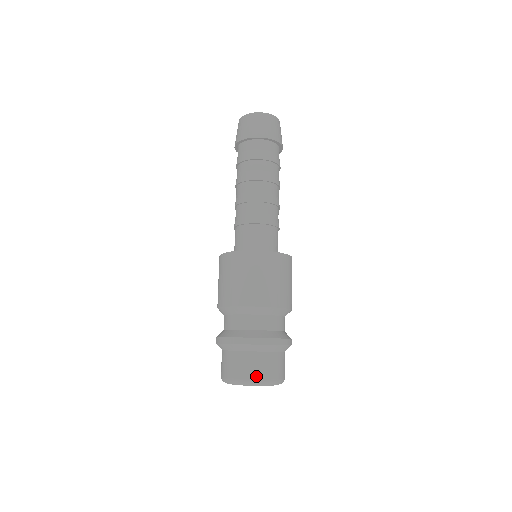
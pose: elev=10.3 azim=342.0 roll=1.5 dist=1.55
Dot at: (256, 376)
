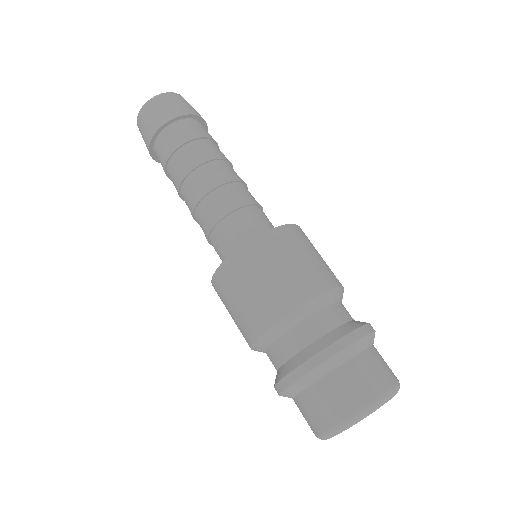
Dot at: (387, 382)
